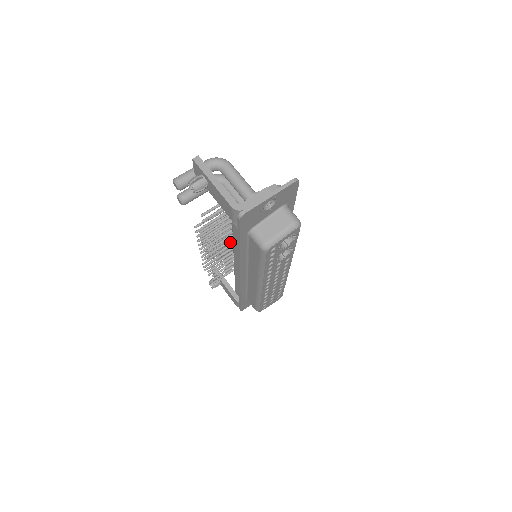
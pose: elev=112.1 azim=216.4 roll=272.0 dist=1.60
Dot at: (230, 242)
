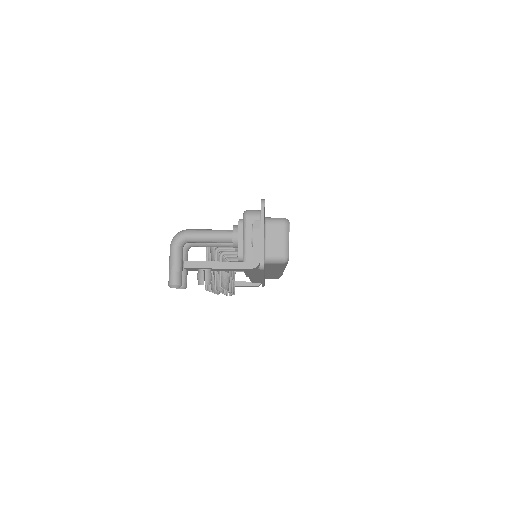
Dot at: occluded
